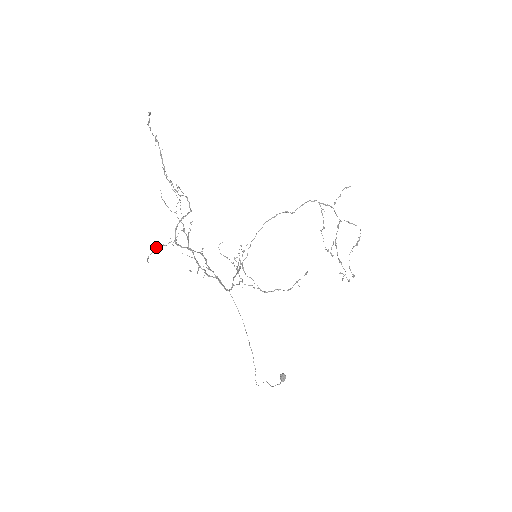
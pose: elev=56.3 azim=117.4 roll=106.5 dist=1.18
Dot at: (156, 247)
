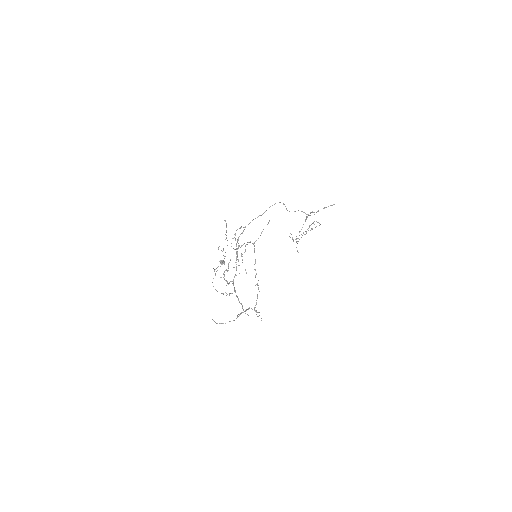
Dot at: occluded
